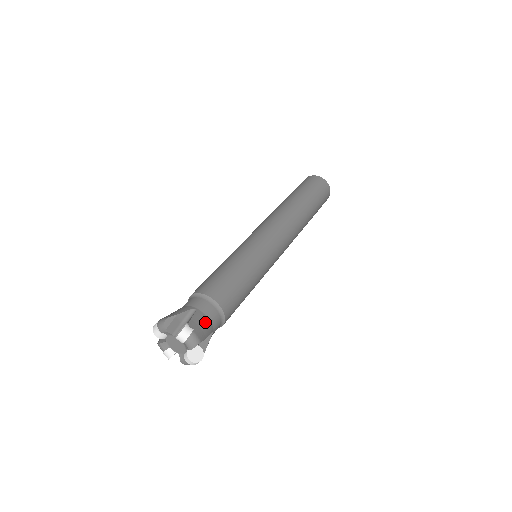
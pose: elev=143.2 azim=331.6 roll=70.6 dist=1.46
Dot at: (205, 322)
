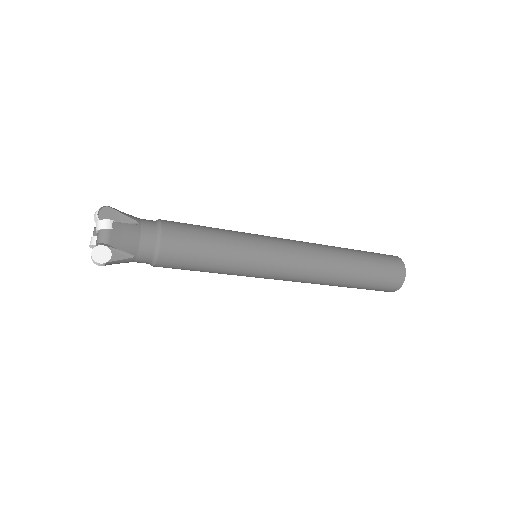
Dot at: occluded
